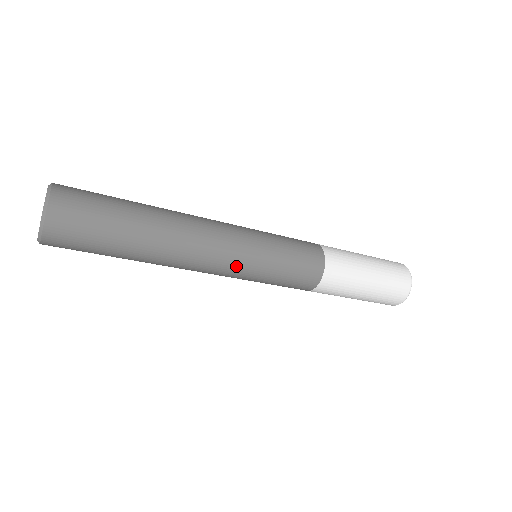
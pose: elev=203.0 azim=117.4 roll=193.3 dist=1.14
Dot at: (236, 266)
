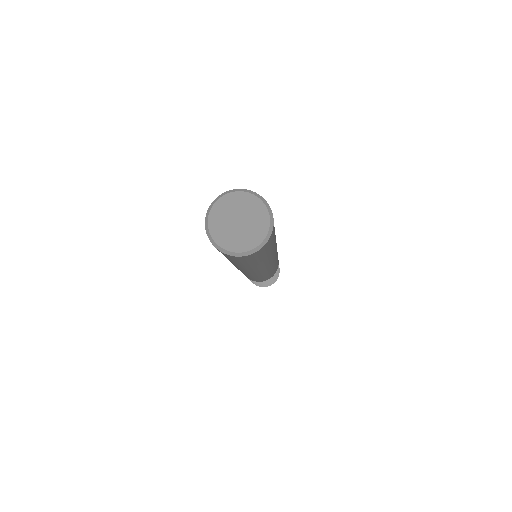
Dot at: (275, 262)
